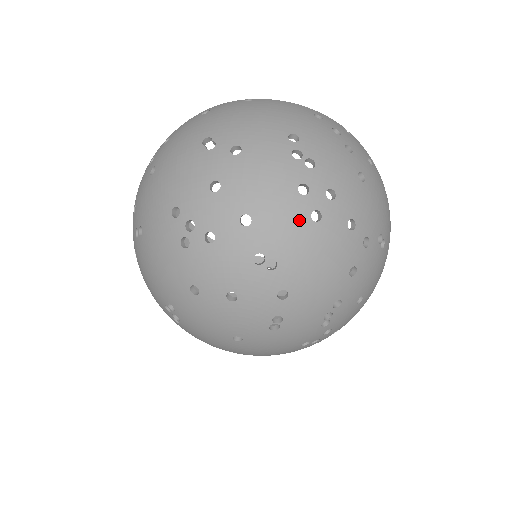
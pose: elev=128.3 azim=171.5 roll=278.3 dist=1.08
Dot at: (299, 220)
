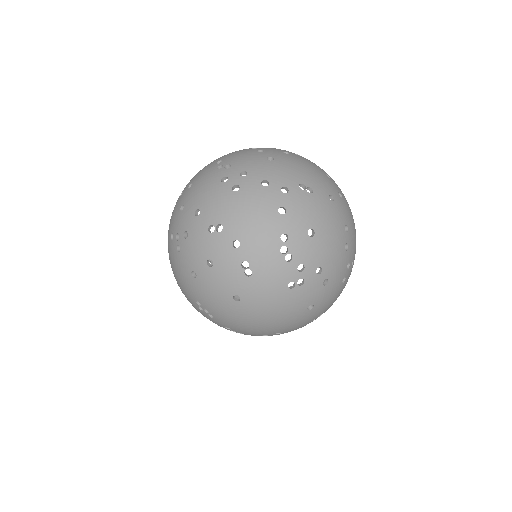
Dot at: (225, 195)
